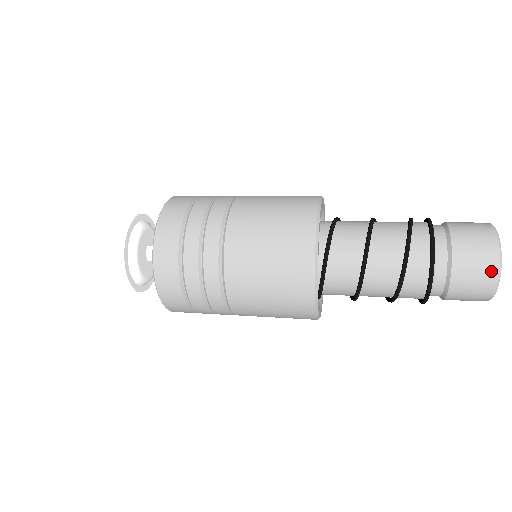
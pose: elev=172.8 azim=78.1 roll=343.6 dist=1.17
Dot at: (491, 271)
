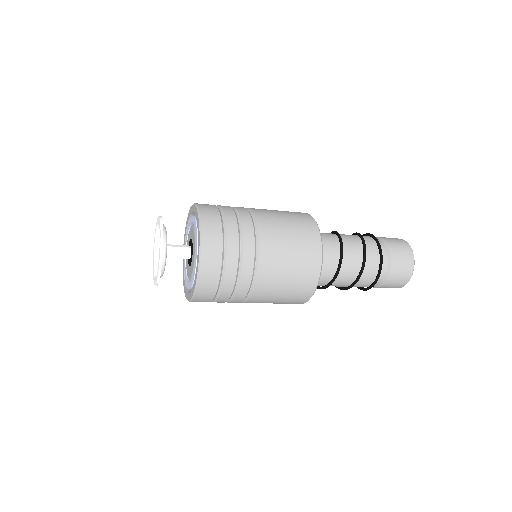
Dot at: (408, 249)
